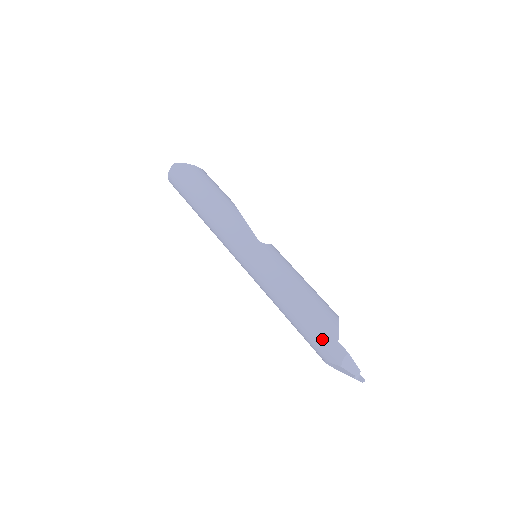
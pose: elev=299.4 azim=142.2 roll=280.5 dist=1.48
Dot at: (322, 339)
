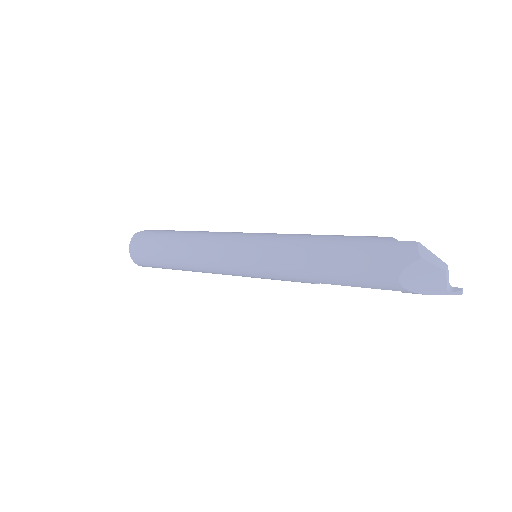
Dot at: (378, 250)
